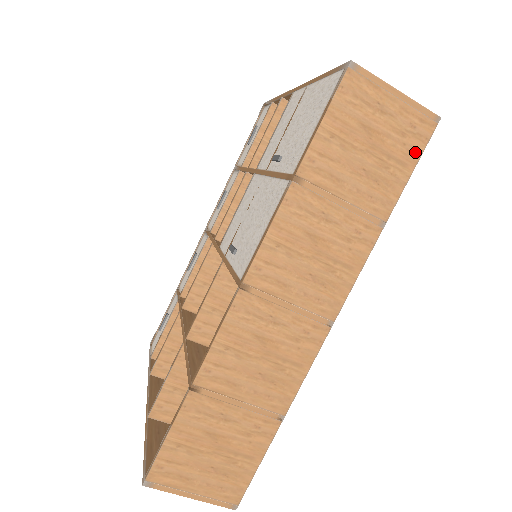
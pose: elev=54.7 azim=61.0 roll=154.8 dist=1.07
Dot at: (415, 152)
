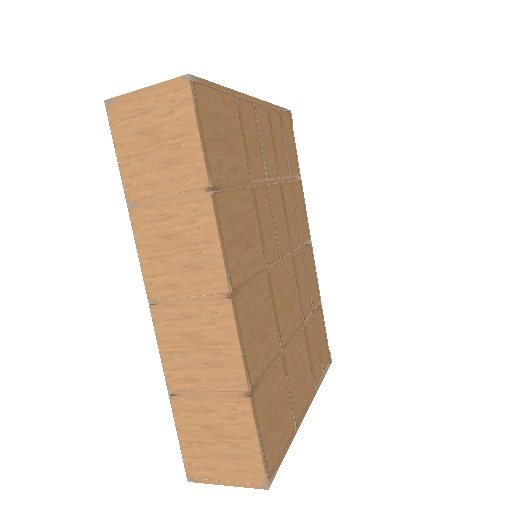
Dot at: (190, 117)
